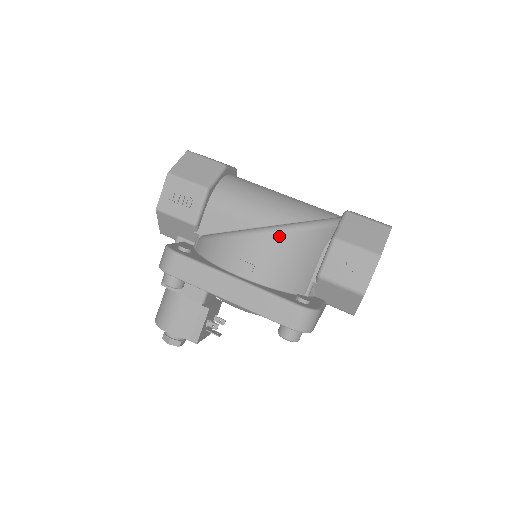
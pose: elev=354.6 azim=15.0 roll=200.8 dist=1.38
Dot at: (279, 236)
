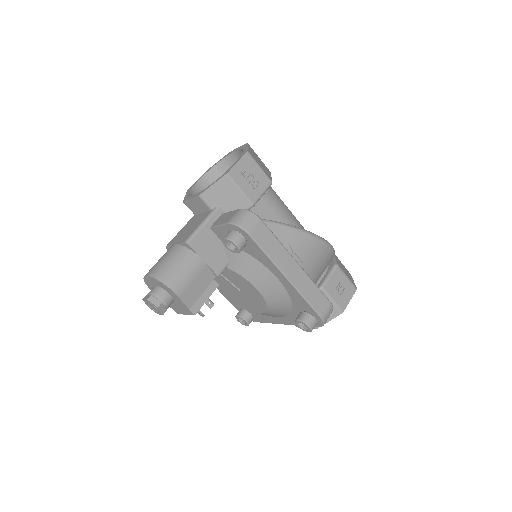
Dot at: (324, 245)
